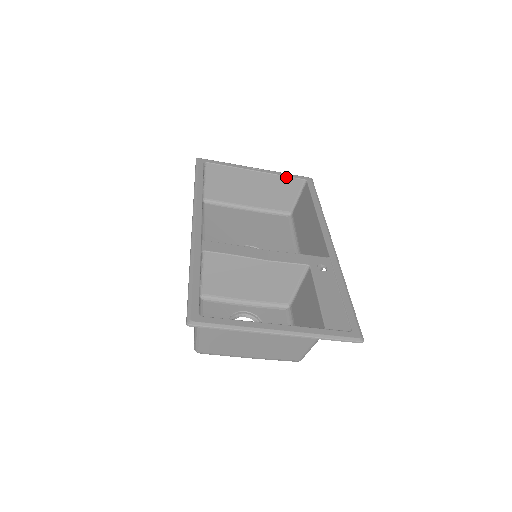
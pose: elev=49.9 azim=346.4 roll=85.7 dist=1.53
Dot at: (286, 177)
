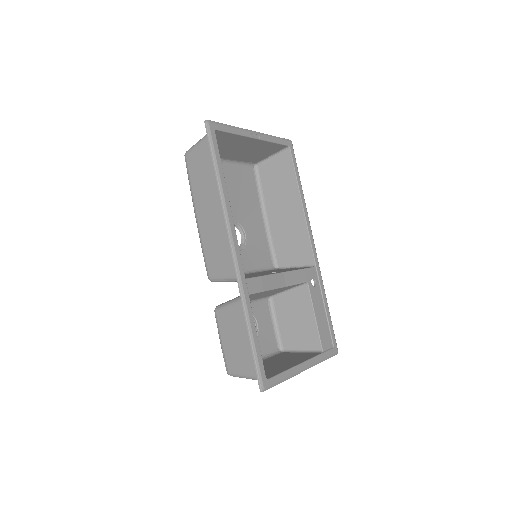
Dot at: (276, 143)
